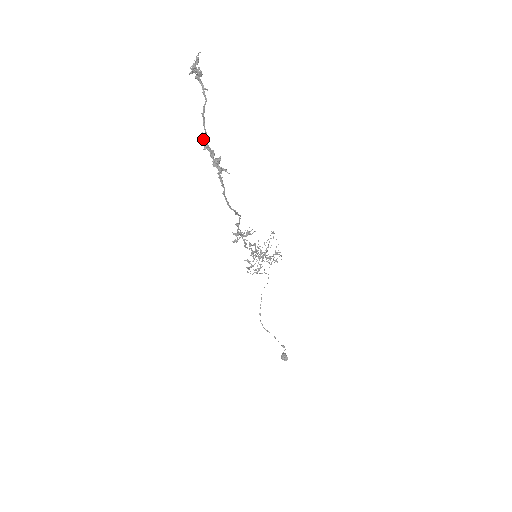
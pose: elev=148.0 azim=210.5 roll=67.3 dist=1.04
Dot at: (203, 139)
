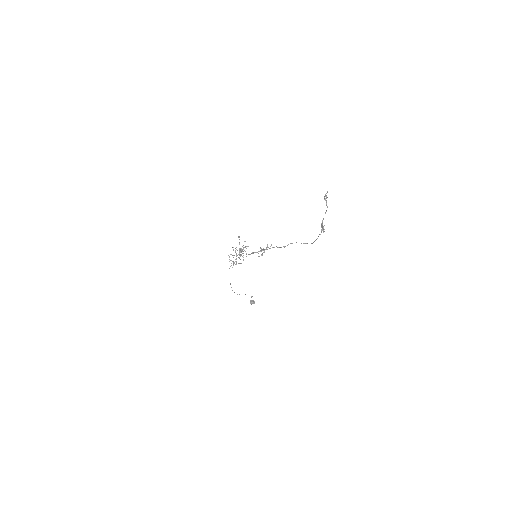
Dot at: (322, 222)
